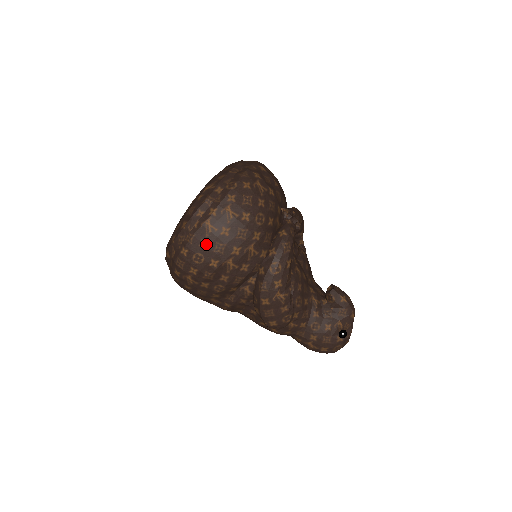
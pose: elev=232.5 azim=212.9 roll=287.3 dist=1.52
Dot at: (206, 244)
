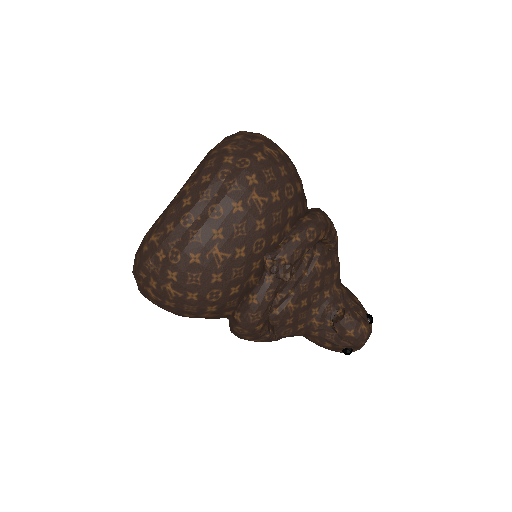
Dot at: (154, 303)
